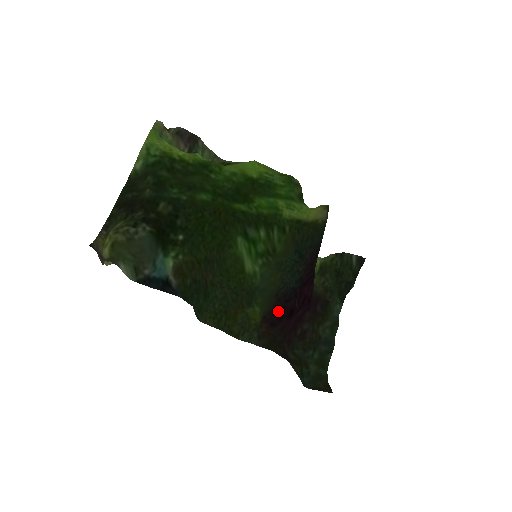
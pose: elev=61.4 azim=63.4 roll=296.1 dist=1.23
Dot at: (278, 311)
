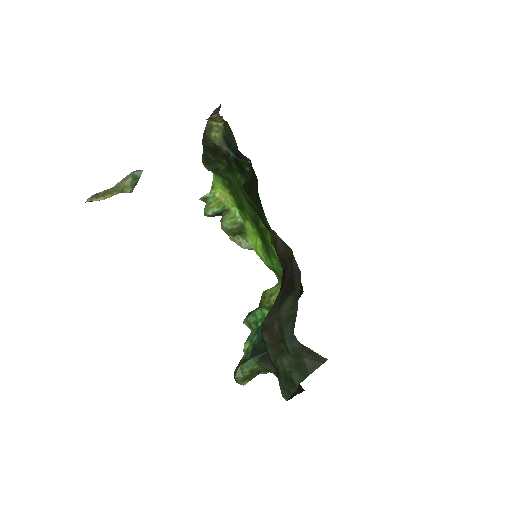
Dot at: occluded
